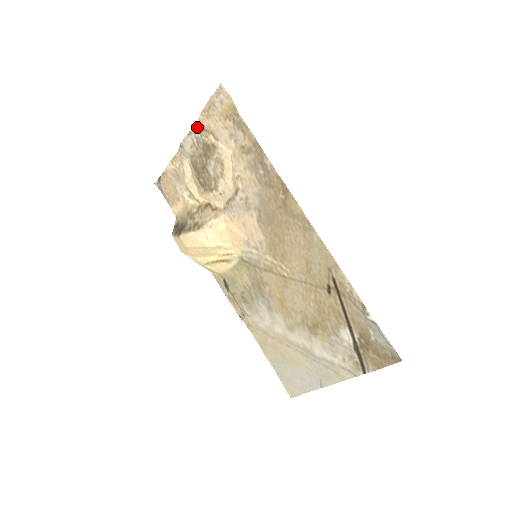
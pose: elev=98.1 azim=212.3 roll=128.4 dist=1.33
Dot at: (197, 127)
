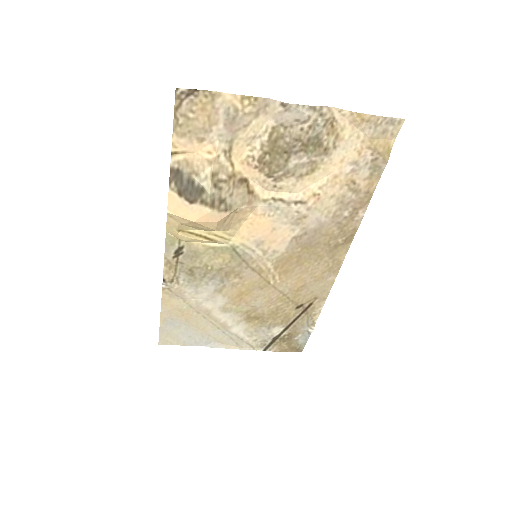
Dot at: (328, 112)
